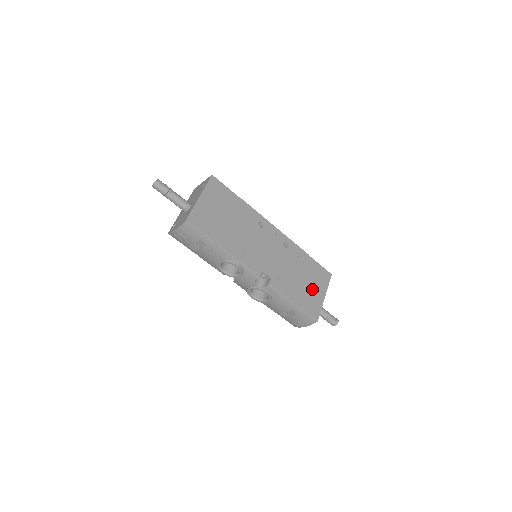
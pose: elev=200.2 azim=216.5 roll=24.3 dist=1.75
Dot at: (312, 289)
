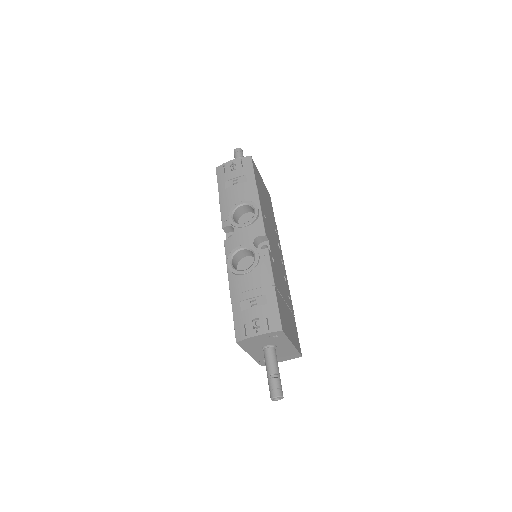
Dot at: (288, 321)
